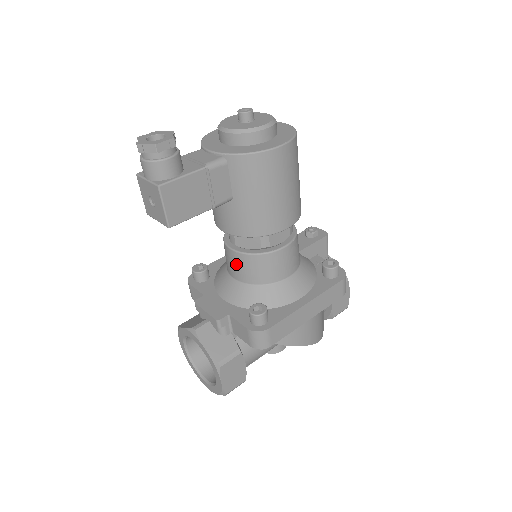
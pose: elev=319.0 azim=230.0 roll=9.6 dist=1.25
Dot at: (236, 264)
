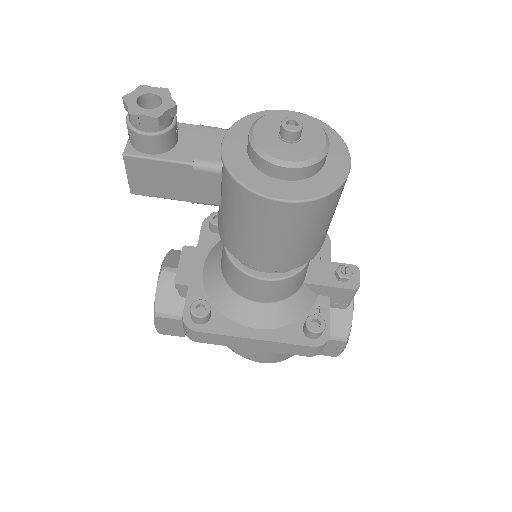
Dot at: (222, 252)
